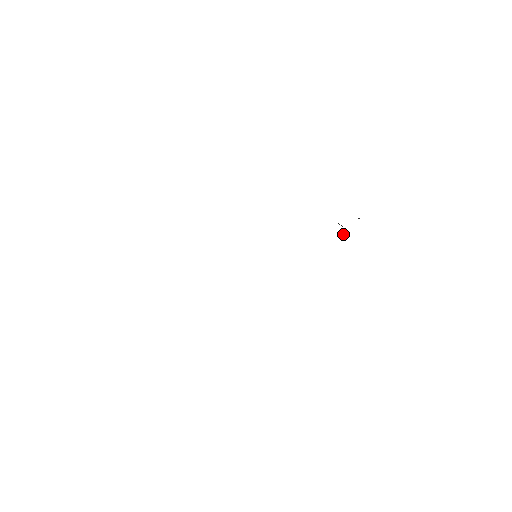
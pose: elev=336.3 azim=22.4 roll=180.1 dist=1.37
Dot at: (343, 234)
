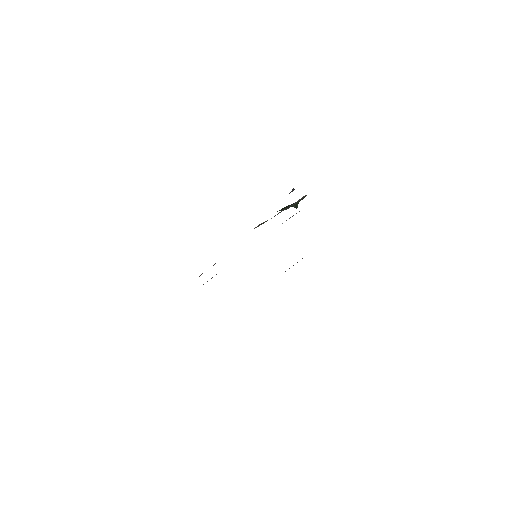
Dot at: occluded
